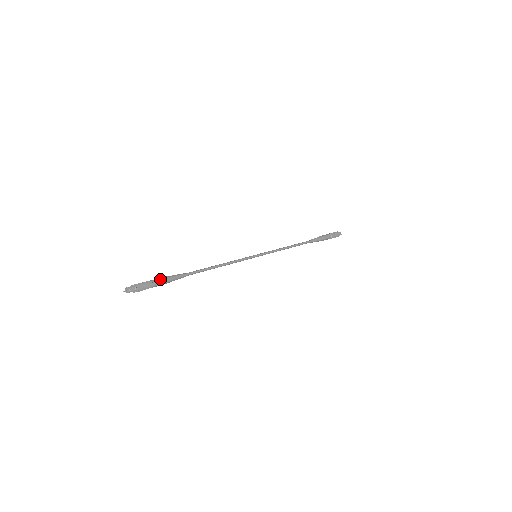
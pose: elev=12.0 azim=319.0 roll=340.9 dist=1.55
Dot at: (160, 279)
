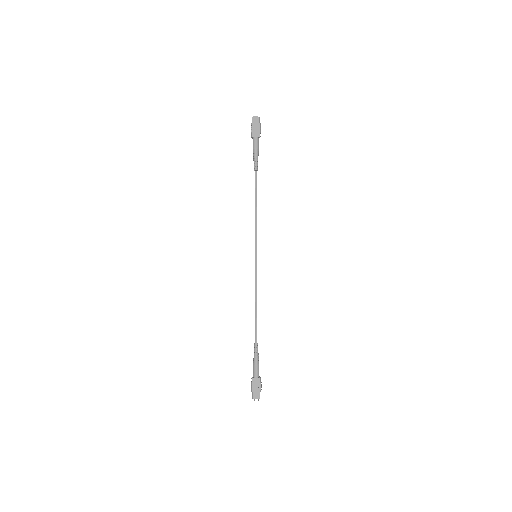
Dot at: occluded
